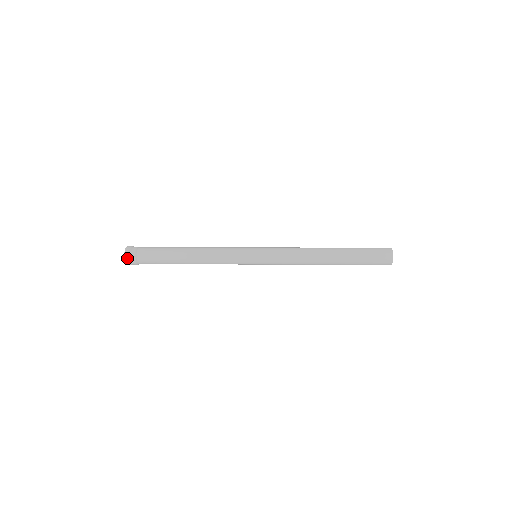
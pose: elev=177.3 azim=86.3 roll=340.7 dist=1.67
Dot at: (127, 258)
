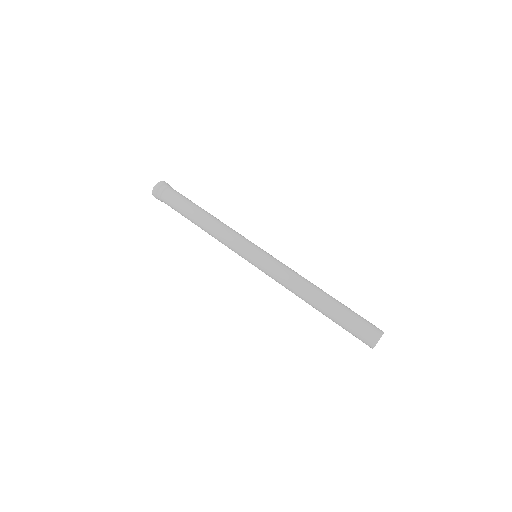
Dot at: (154, 192)
